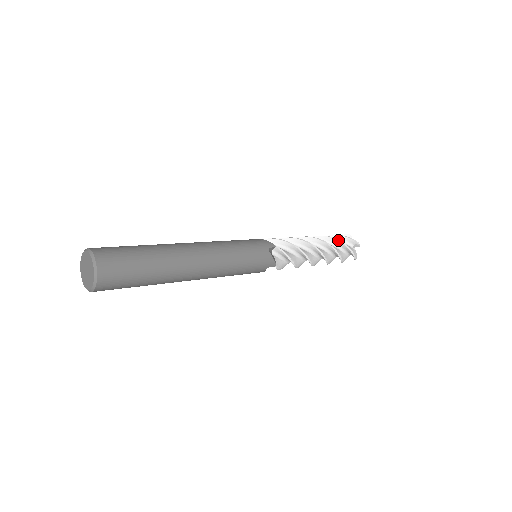
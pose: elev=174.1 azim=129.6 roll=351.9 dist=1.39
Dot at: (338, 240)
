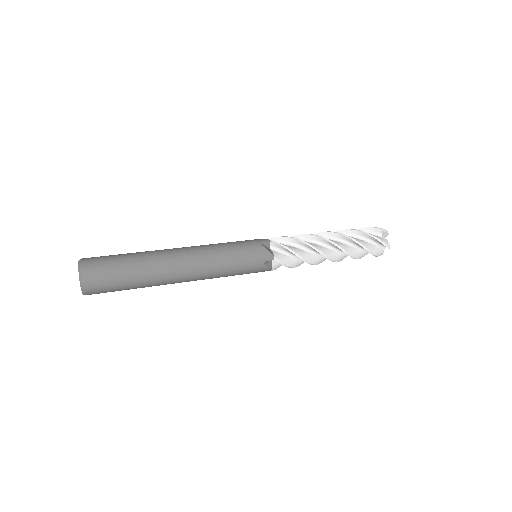
Dot at: (361, 246)
